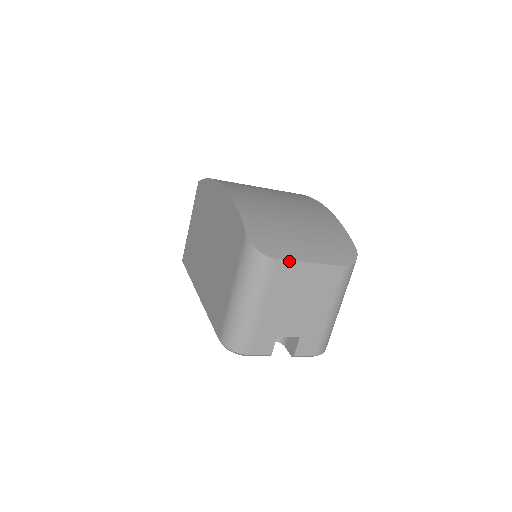
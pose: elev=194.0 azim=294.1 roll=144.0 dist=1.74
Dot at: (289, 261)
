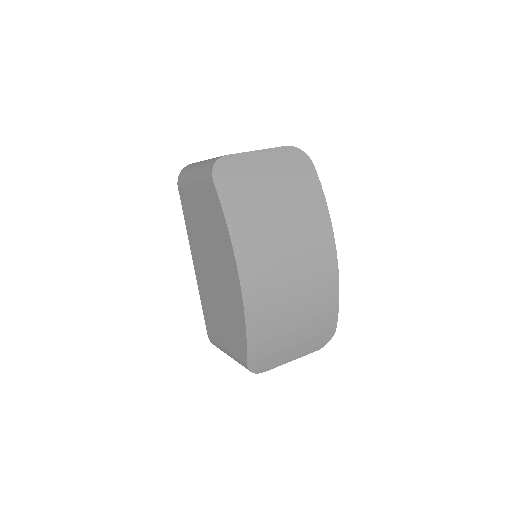
Dot at: occluded
